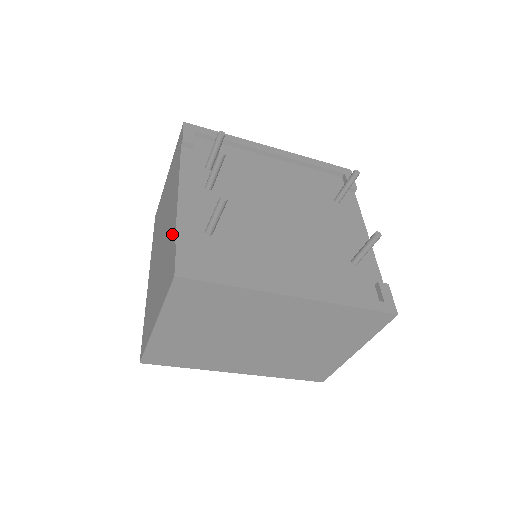
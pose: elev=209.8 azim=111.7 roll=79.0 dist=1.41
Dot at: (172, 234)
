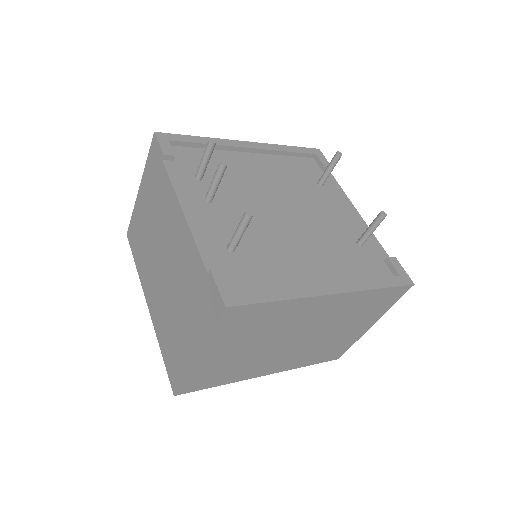
Dot at: (193, 260)
